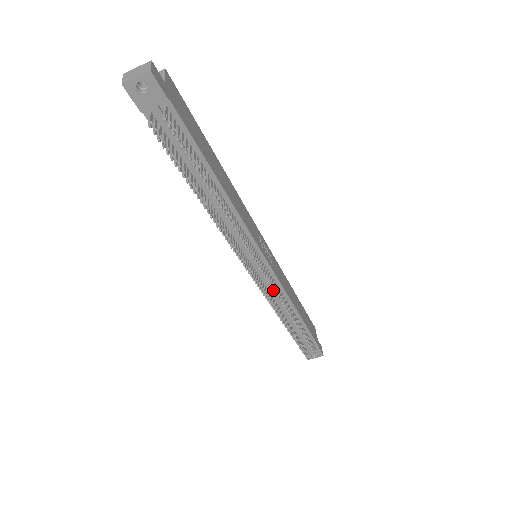
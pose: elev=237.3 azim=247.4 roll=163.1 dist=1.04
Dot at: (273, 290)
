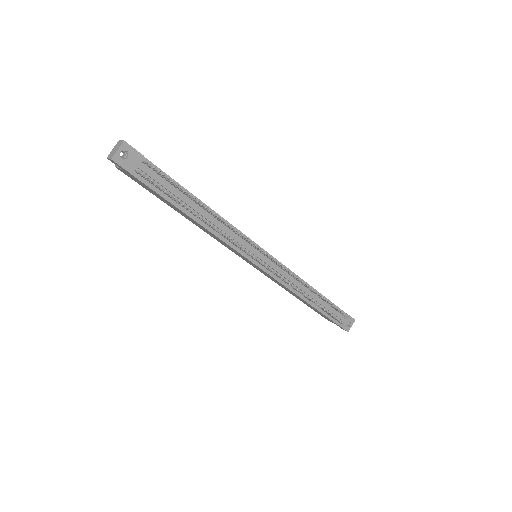
Dot at: (284, 275)
